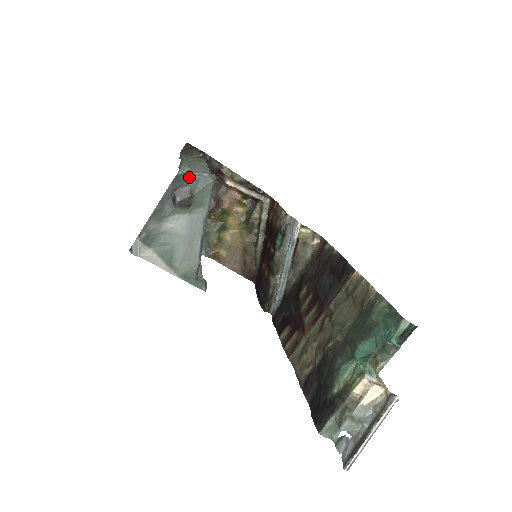
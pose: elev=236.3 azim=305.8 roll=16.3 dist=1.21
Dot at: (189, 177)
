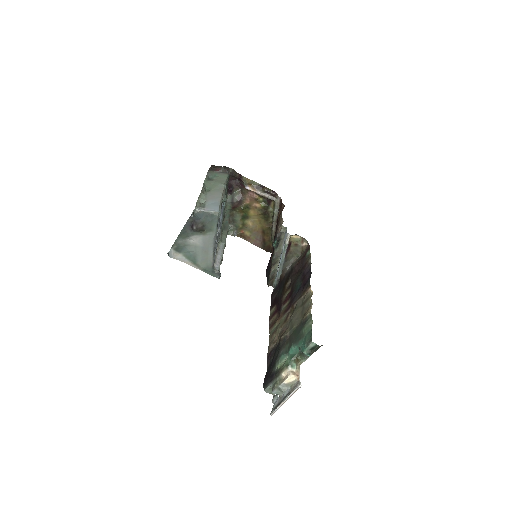
Dot at: (201, 213)
